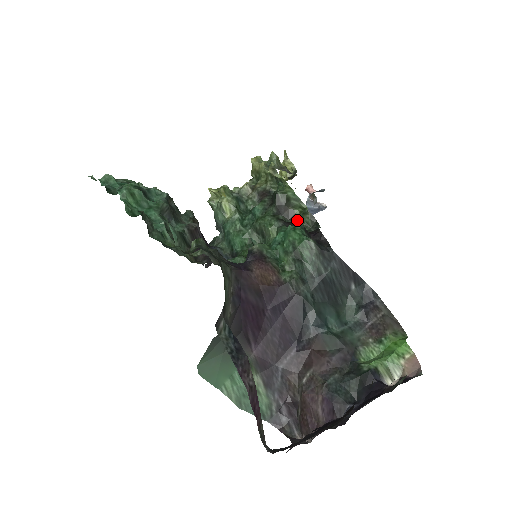
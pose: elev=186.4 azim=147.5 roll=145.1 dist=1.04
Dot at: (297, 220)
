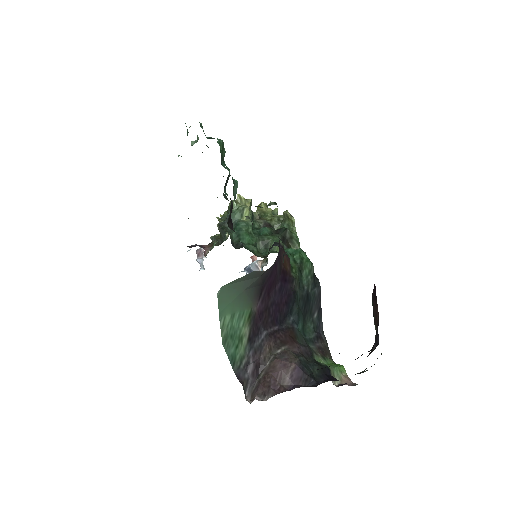
Dot at: occluded
